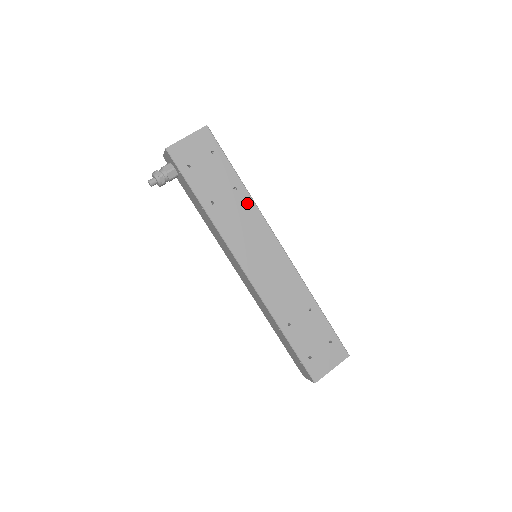
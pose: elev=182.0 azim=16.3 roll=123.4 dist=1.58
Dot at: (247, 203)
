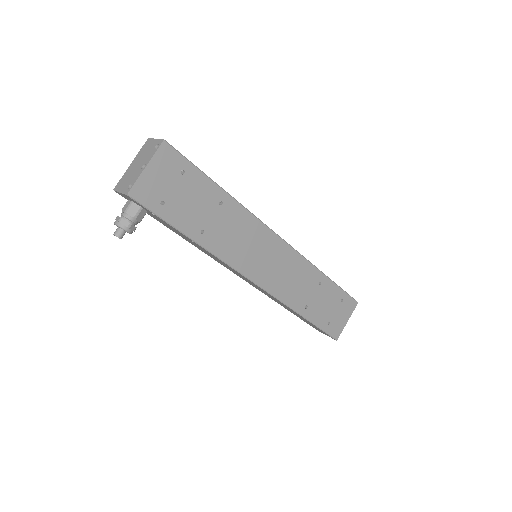
Dot at: (238, 212)
